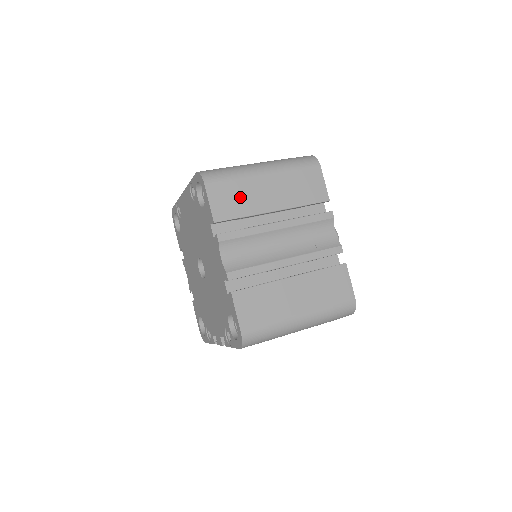
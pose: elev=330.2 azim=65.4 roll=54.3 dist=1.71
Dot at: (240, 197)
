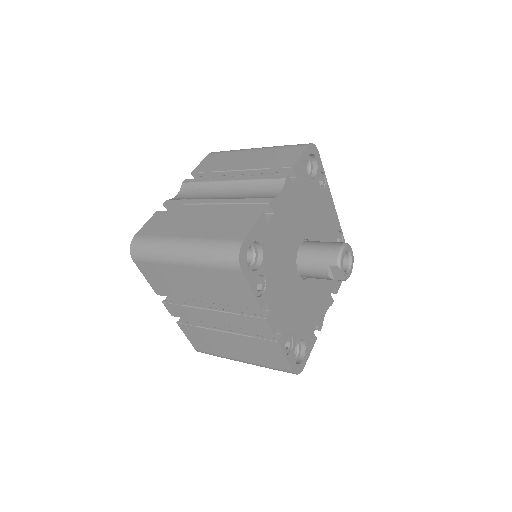
Dot at: (222, 161)
